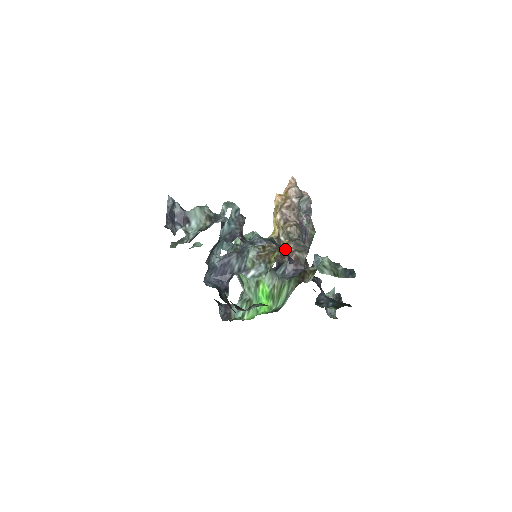
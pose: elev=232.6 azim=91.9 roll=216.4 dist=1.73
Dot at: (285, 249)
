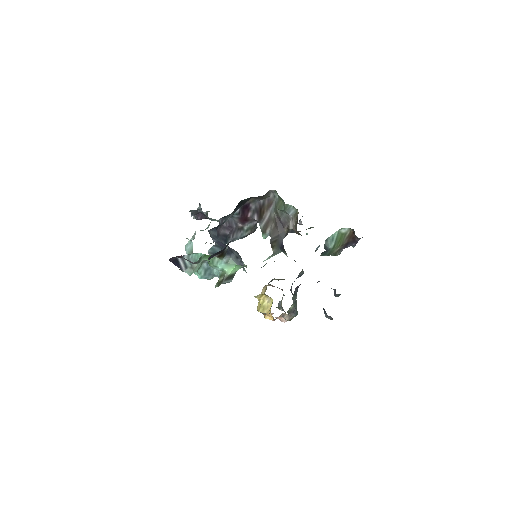
Dot at: occluded
